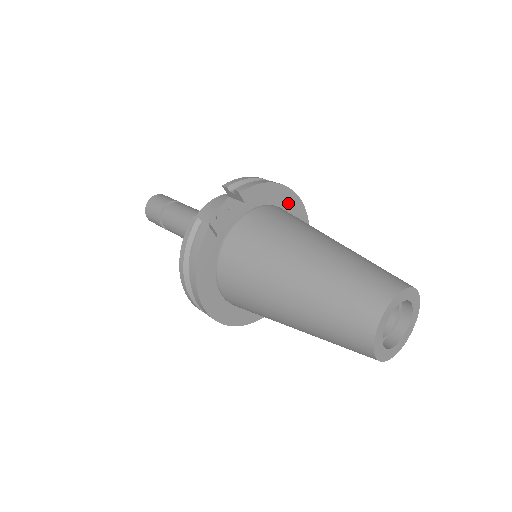
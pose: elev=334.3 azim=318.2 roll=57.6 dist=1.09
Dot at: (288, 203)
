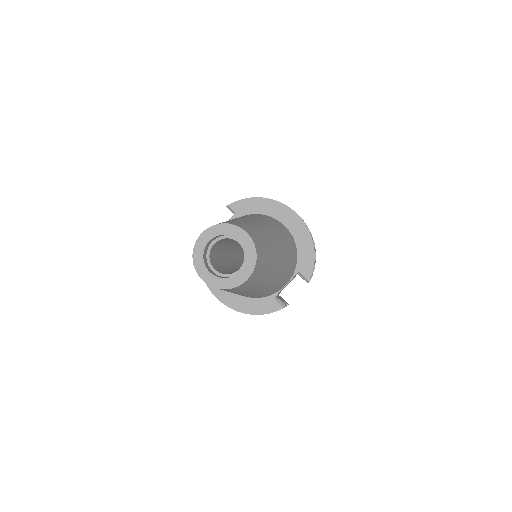
Dot at: (277, 212)
